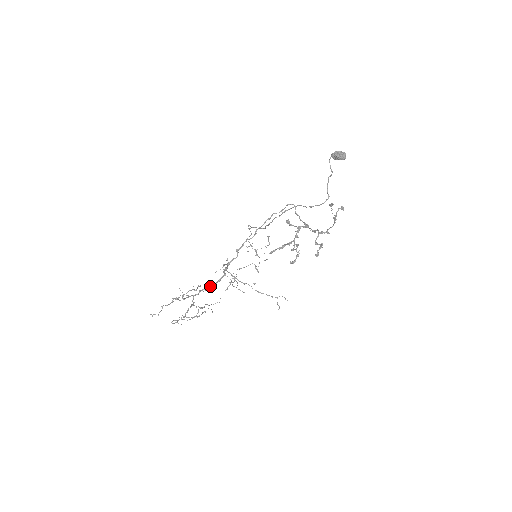
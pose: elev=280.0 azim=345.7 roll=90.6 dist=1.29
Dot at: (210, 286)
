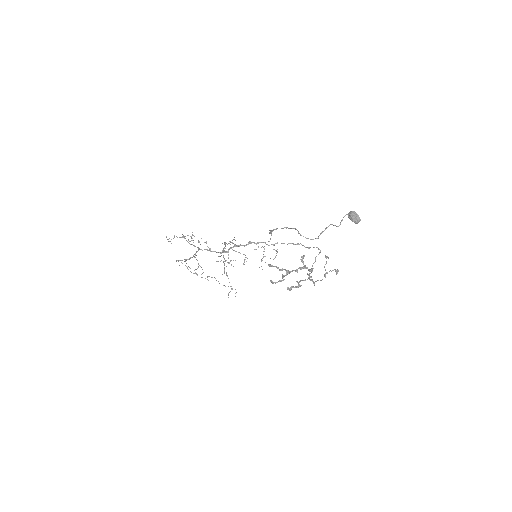
Dot at: (213, 251)
